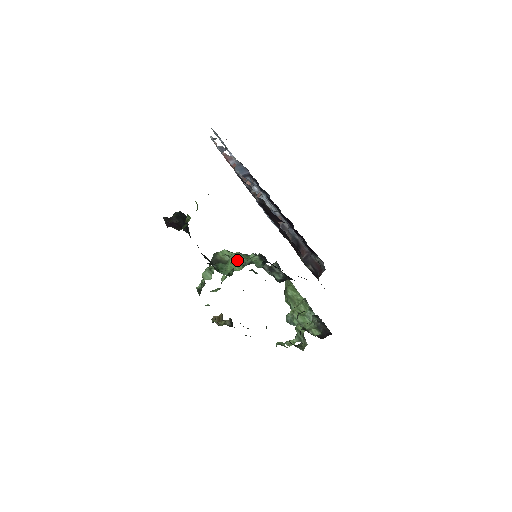
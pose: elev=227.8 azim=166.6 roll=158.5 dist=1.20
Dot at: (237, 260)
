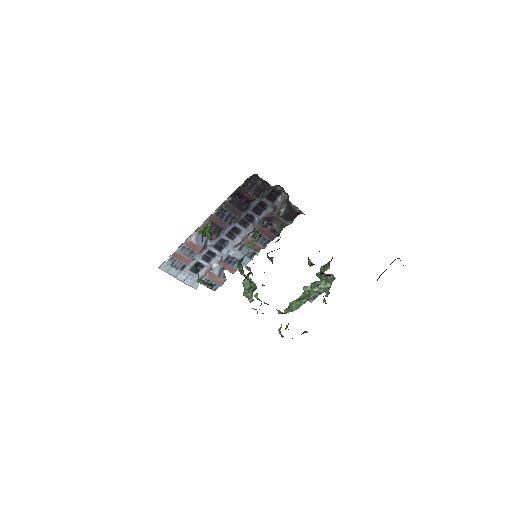
Dot at: (251, 242)
